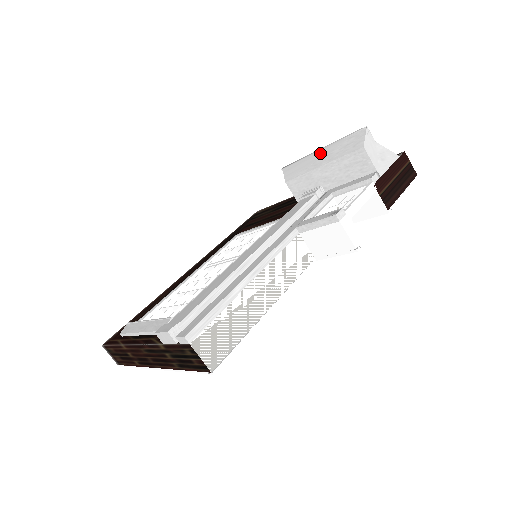
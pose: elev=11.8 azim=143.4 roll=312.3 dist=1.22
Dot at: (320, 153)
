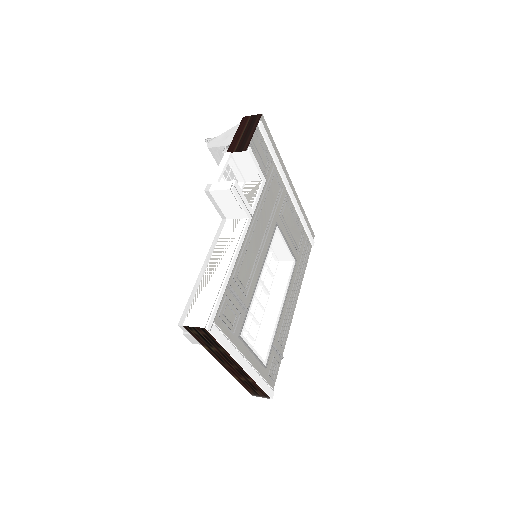
Dot at: occluded
